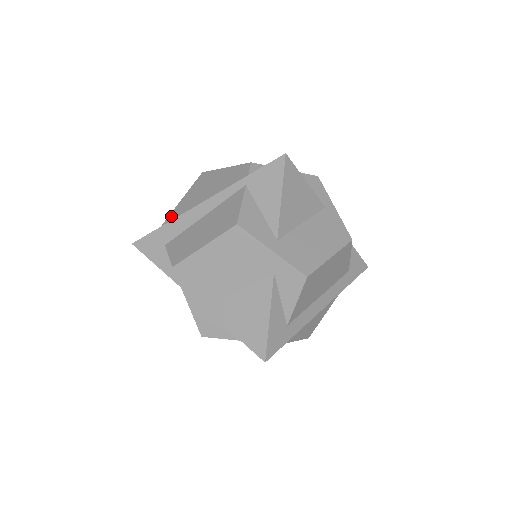
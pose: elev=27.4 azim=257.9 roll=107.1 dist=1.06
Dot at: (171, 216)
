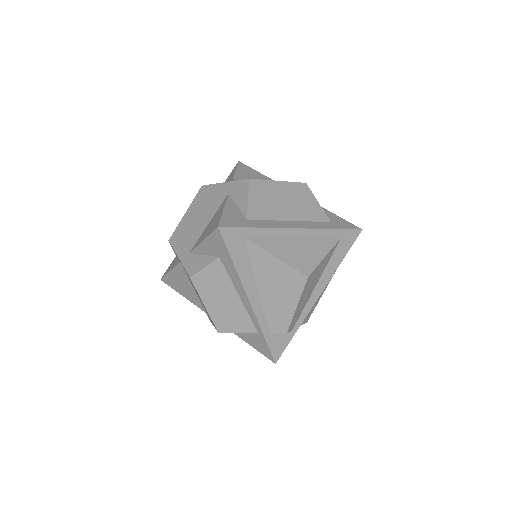
Dot at: occluded
